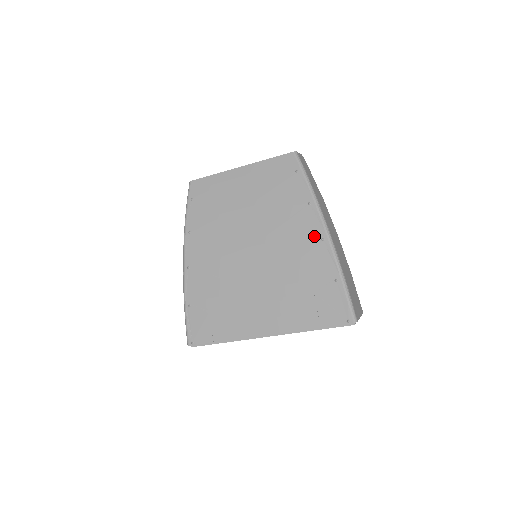
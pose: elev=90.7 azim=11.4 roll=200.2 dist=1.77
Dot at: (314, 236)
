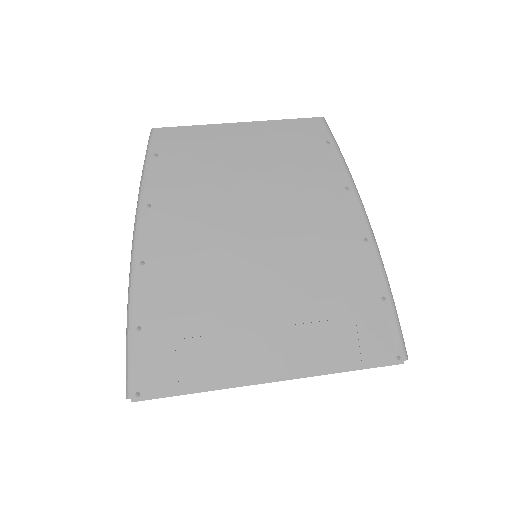
Dot at: (353, 234)
